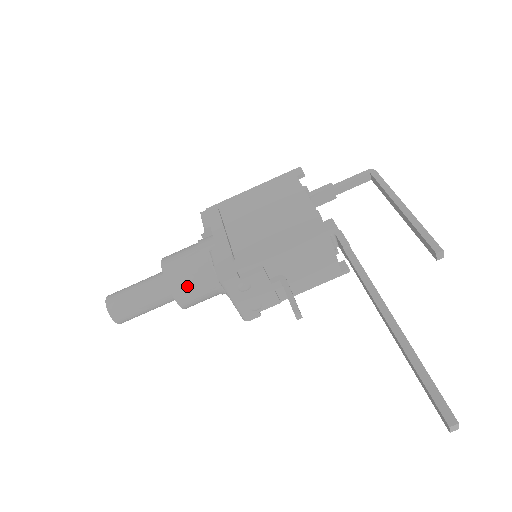
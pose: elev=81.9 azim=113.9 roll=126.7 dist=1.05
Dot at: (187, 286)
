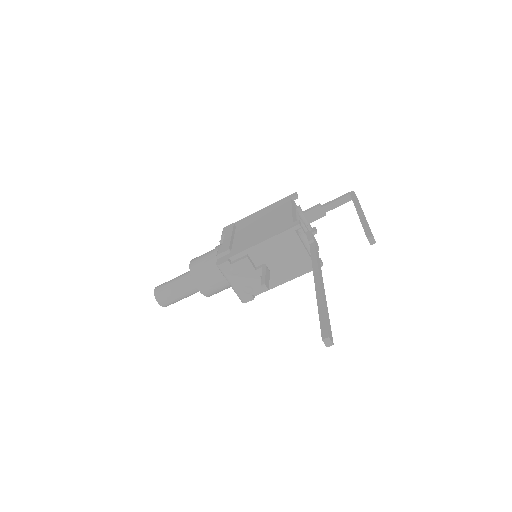
Dot at: (204, 275)
